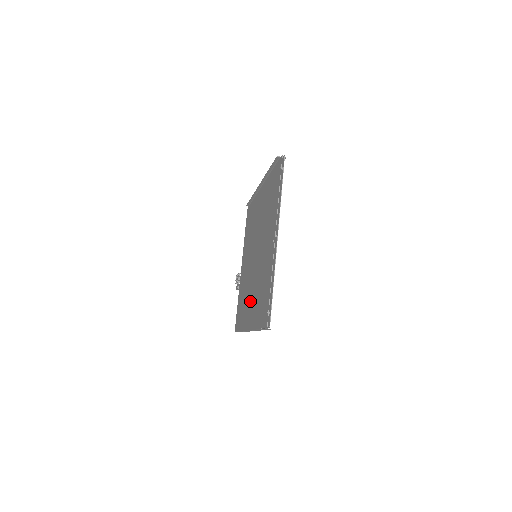
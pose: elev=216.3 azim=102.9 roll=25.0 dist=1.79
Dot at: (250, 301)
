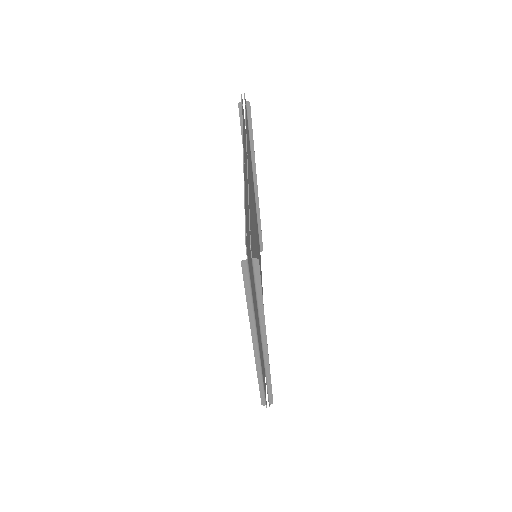
Dot at: occluded
